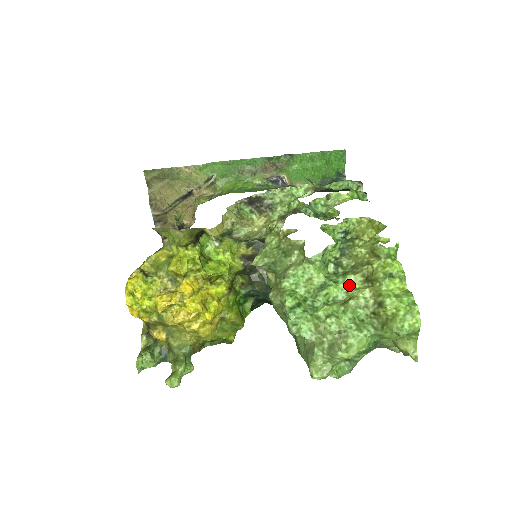
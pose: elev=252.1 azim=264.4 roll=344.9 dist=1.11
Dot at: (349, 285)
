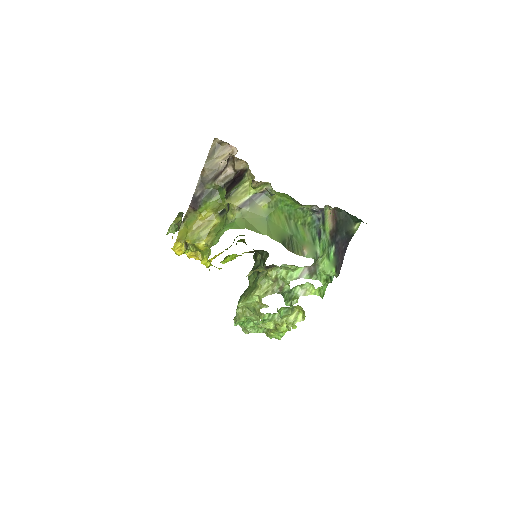
Dot at: (269, 321)
